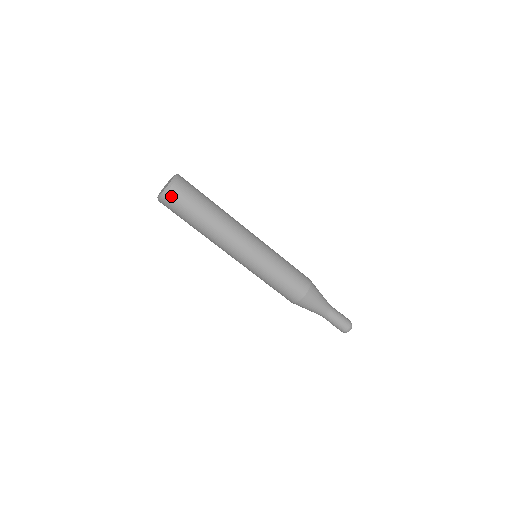
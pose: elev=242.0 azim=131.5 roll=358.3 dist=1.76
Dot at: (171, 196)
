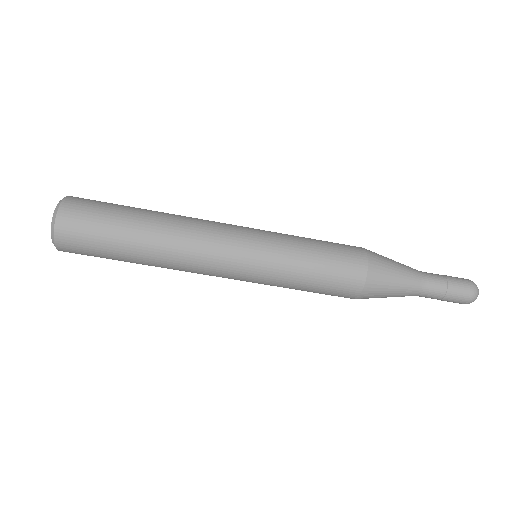
Dot at: (66, 222)
